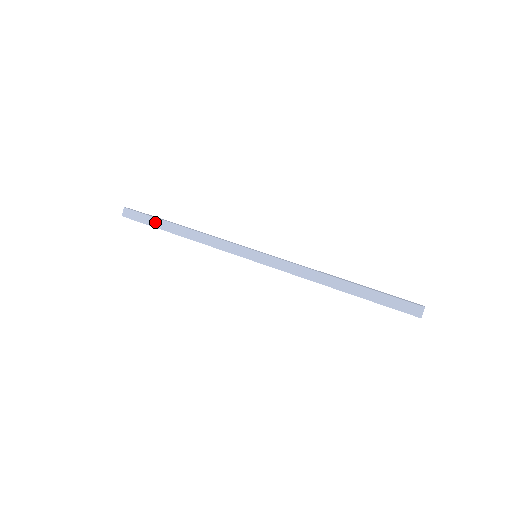
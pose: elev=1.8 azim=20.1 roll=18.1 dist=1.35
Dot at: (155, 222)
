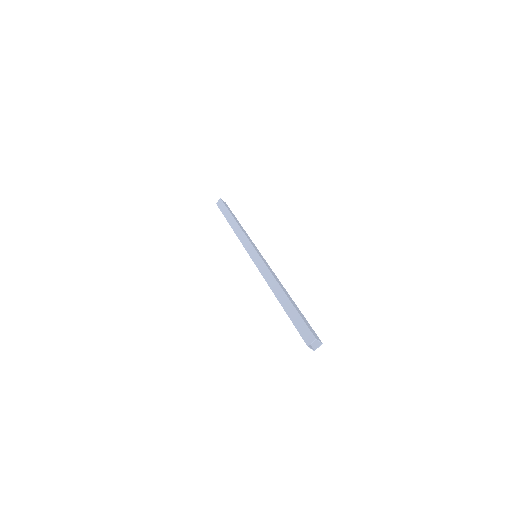
Dot at: (226, 212)
